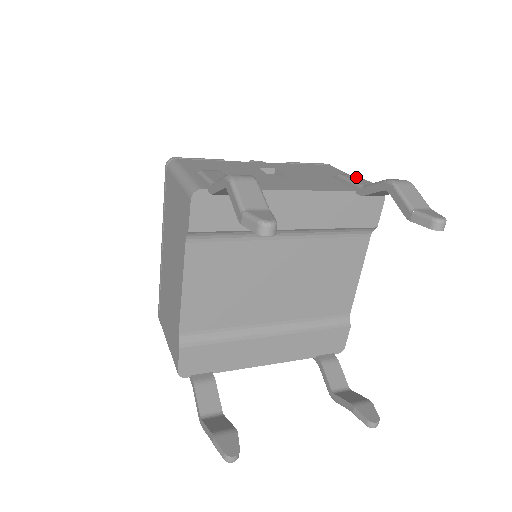
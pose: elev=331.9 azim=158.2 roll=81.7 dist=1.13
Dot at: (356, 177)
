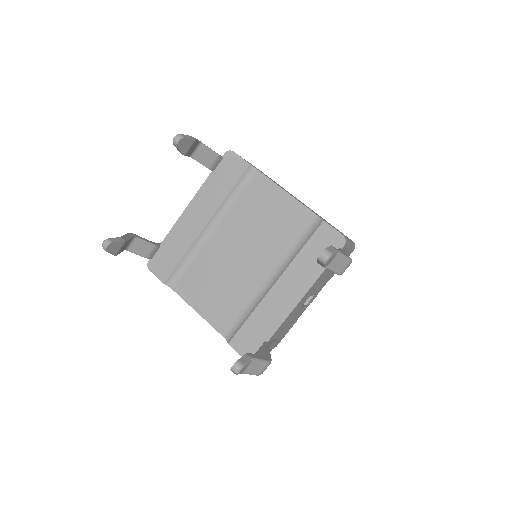
Dot at: occluded
